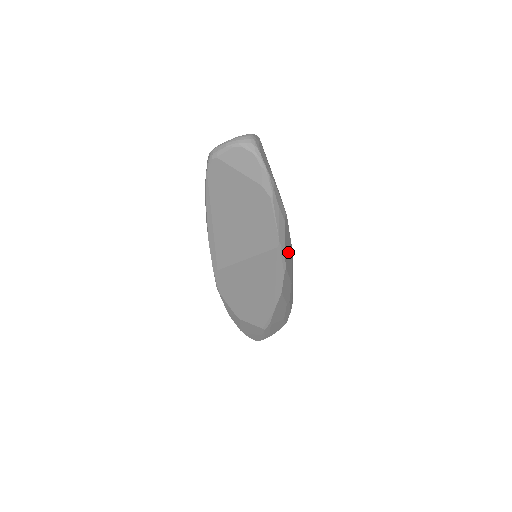
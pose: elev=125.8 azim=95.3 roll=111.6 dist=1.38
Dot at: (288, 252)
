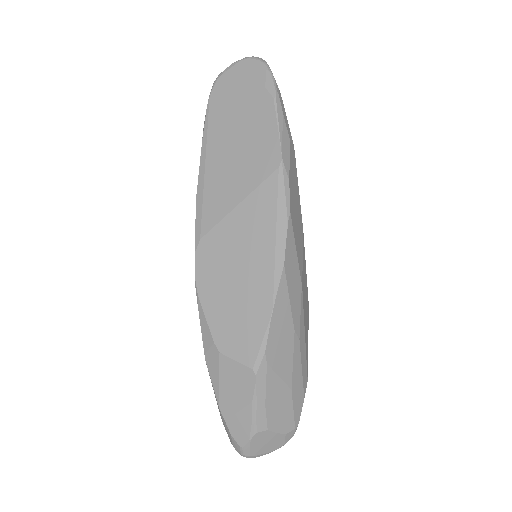
Dot at: (296, 210)
